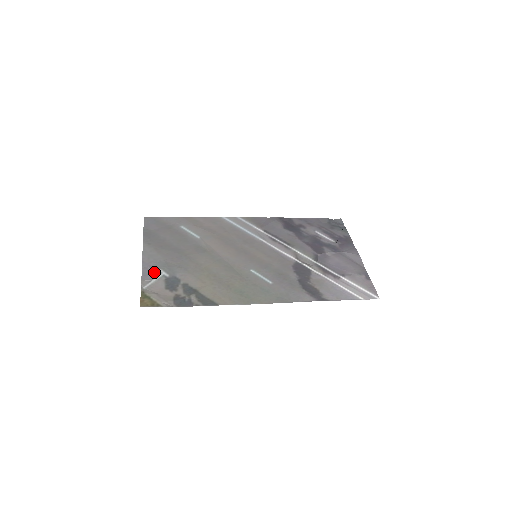
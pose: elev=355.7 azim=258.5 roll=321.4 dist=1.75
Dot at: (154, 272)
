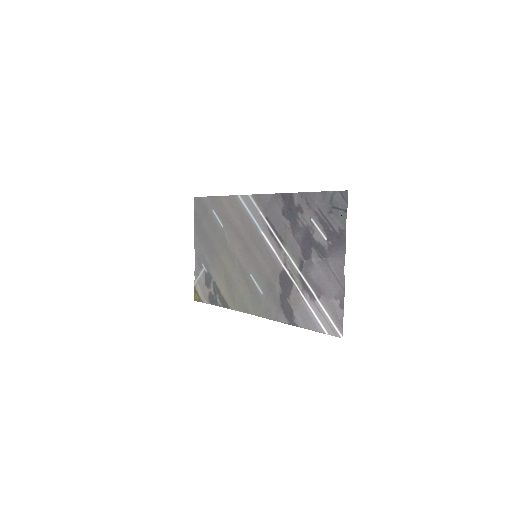
Dot at: (200, 266)
